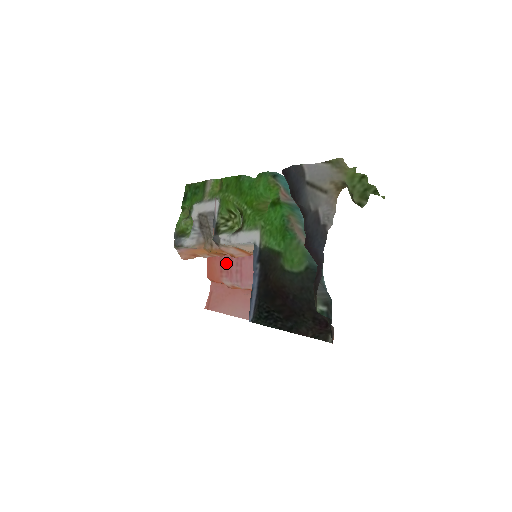
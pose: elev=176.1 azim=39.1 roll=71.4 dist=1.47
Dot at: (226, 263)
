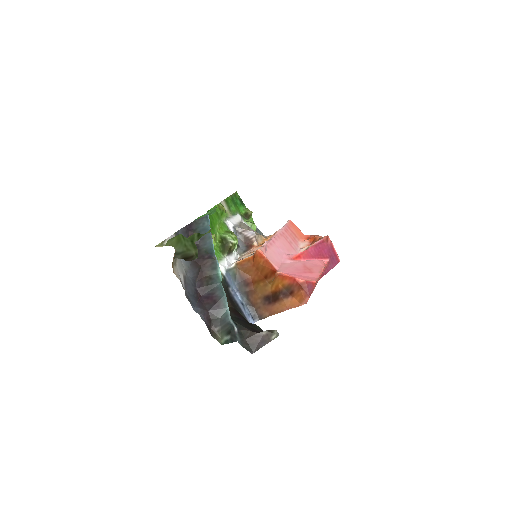
Dot at: (290, 233)
